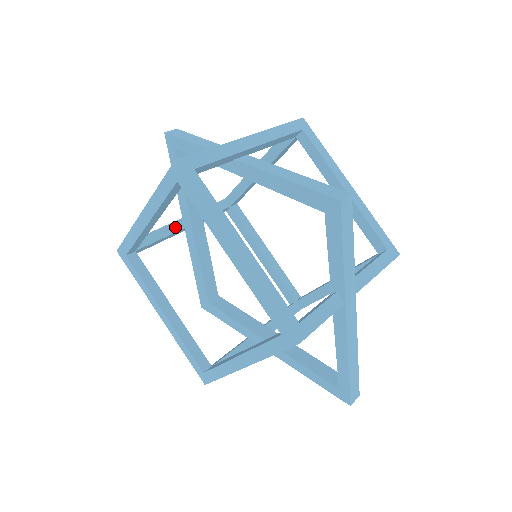
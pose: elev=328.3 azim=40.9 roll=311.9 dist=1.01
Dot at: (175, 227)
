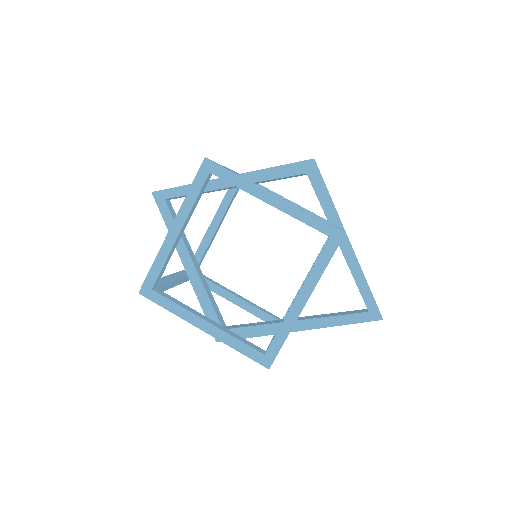
Dot at: (170, 278)
